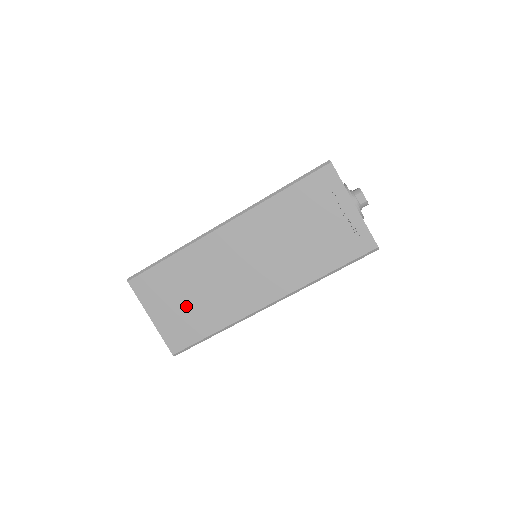
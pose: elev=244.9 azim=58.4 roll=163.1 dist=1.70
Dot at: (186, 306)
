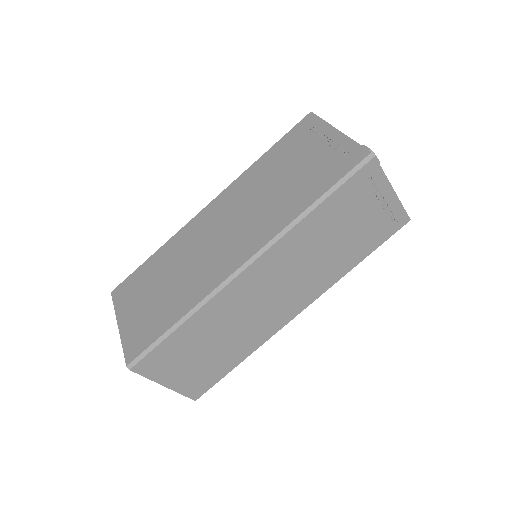
Dot at: (156, 299)
